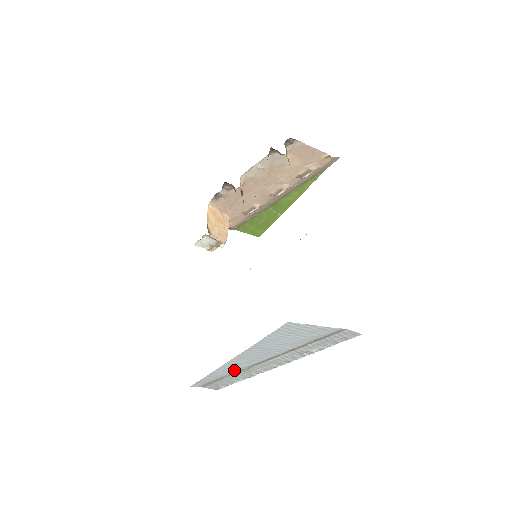
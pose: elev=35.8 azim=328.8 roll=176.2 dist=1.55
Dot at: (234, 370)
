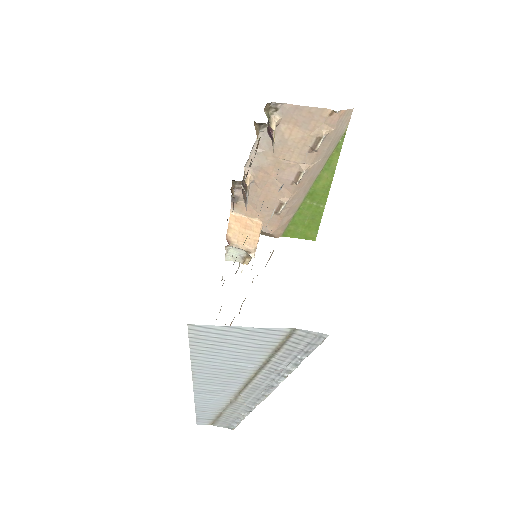
Dot at: (220, 401)
